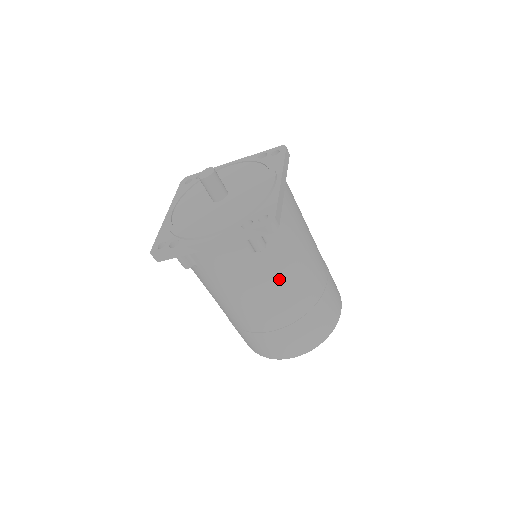
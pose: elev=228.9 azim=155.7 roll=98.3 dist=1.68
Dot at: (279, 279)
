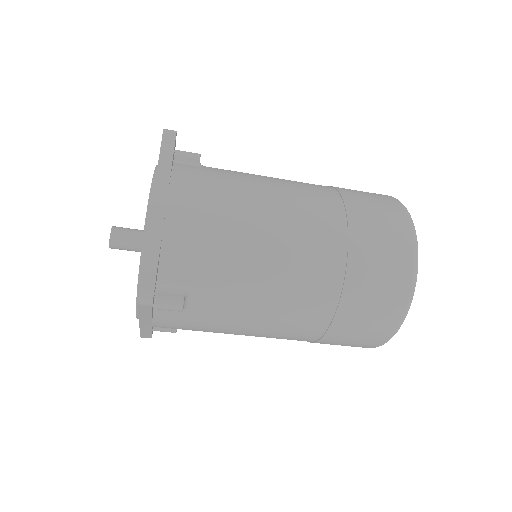
Dot at: (251, 306)
